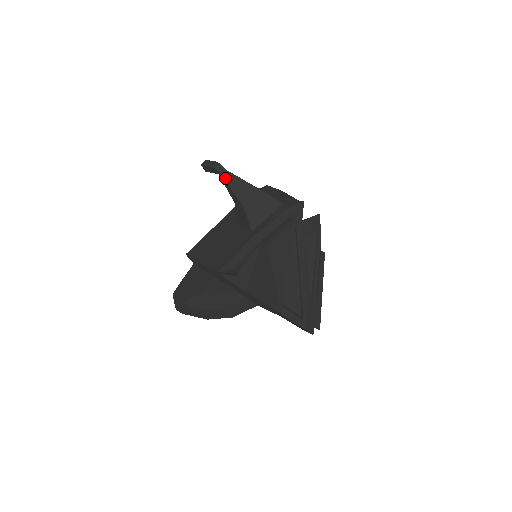
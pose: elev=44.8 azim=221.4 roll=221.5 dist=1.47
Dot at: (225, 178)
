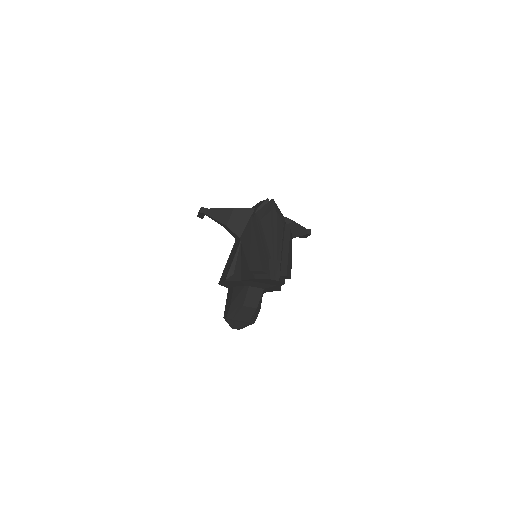
Dot at: (208, 214)
